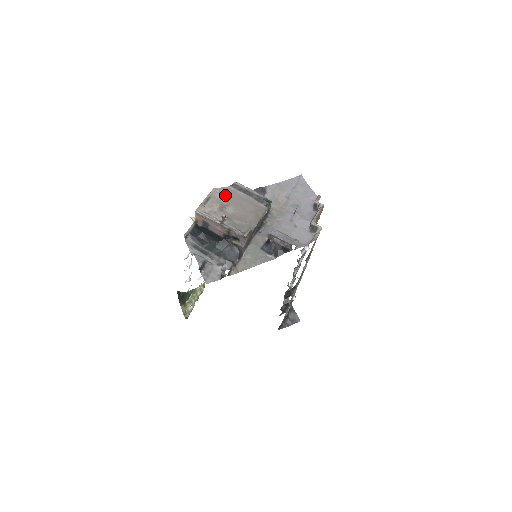
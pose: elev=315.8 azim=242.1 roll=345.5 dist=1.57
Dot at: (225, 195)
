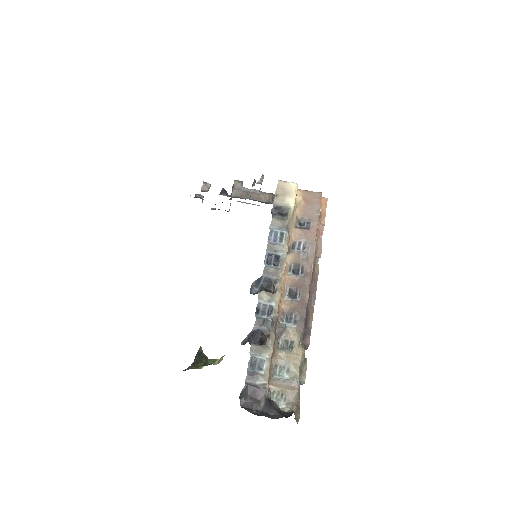
Dot at: occluded
